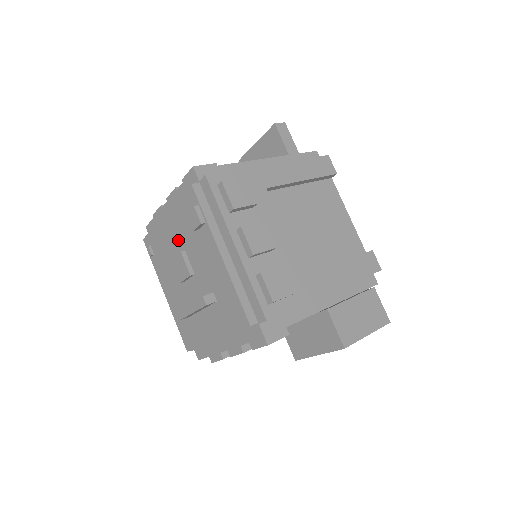
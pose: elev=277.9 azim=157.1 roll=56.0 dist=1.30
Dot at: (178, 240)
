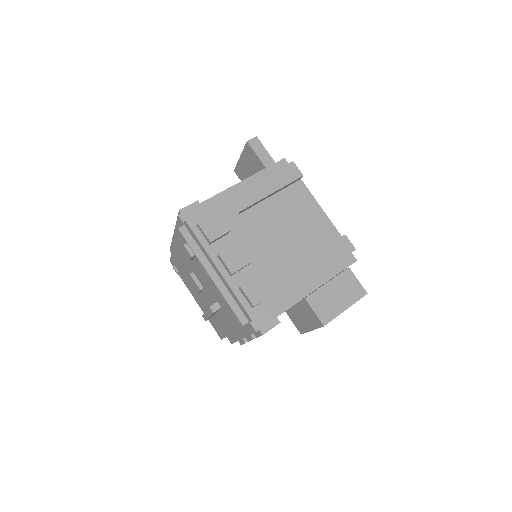
Dot at: (187, 264)
